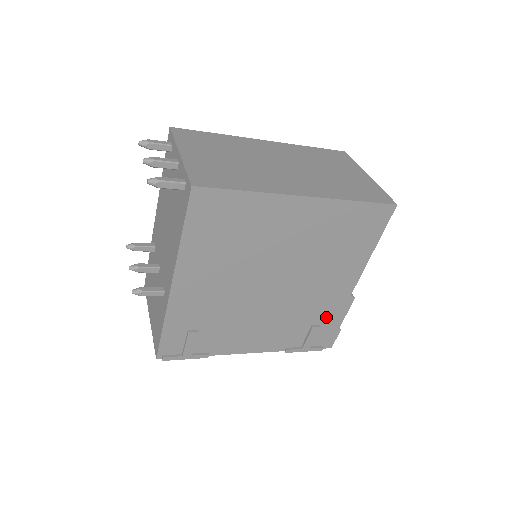
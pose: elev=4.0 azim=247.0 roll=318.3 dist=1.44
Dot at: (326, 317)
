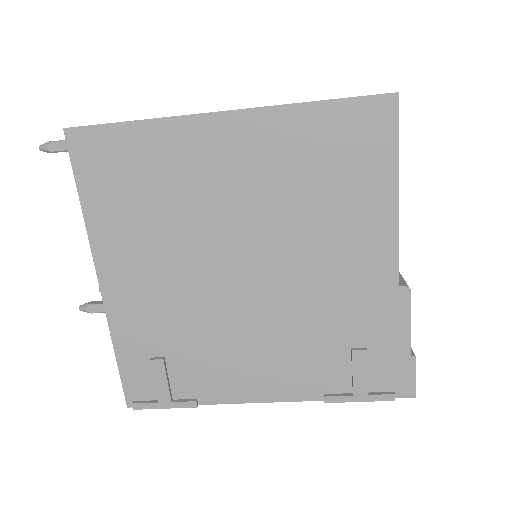
Dot at: (372, 331)
